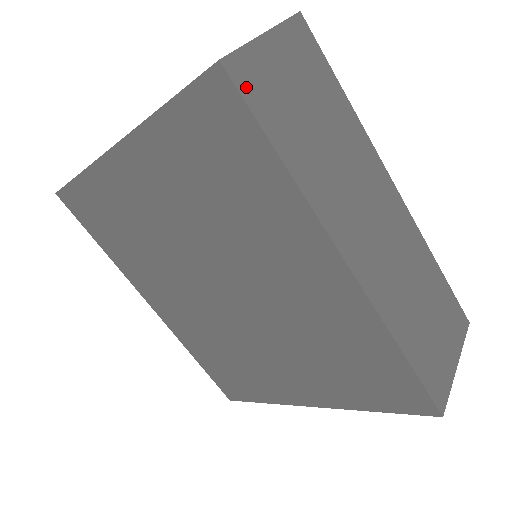
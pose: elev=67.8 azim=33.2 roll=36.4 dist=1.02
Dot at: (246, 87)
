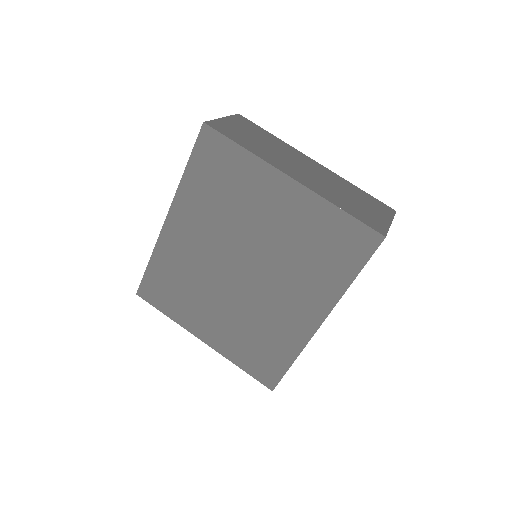
Dot at: (377, 248)
